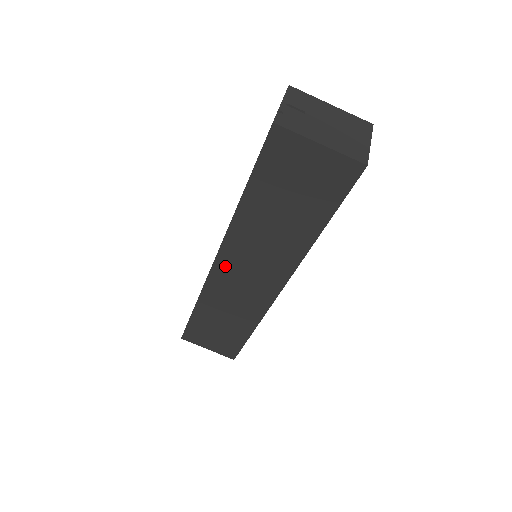
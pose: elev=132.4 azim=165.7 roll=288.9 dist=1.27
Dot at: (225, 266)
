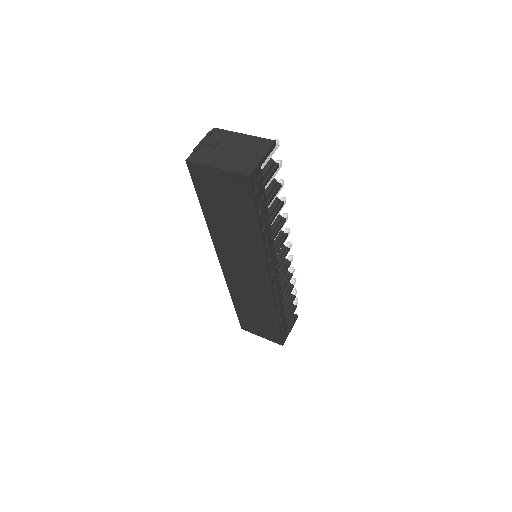
Dot at: (228, 266)
